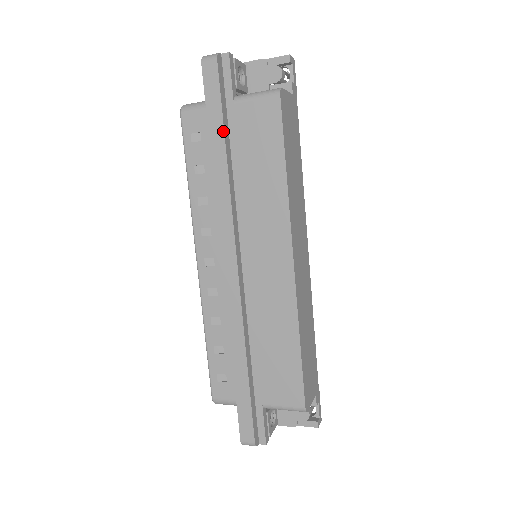
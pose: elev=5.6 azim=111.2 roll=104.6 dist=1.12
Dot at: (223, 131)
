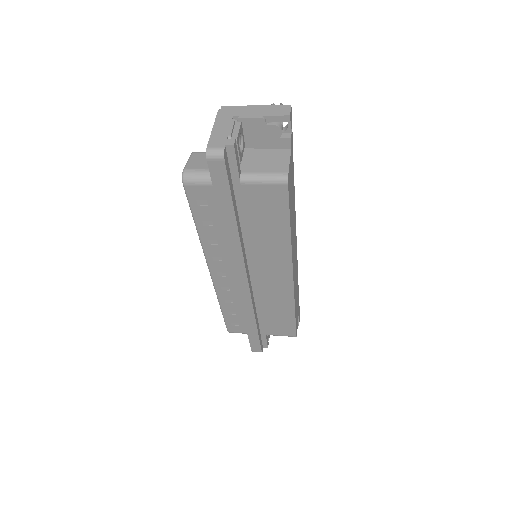
Dot at: (233, 210)
